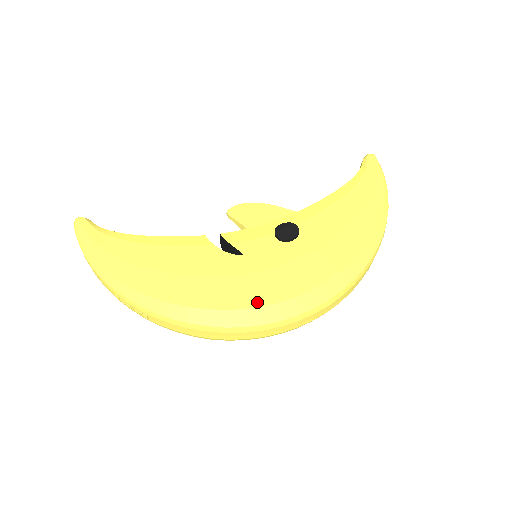
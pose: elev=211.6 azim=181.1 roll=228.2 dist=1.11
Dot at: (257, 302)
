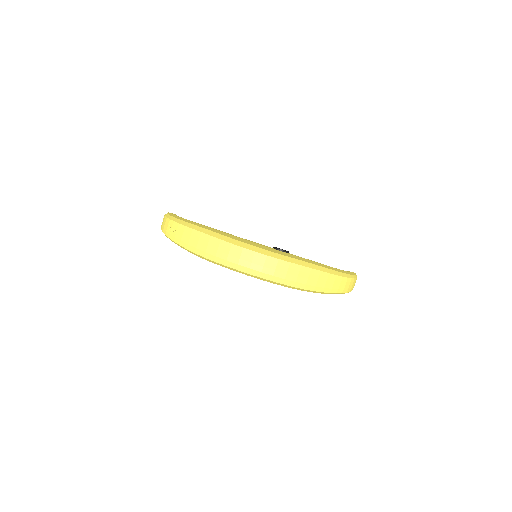
Dot at: (246, 242)
